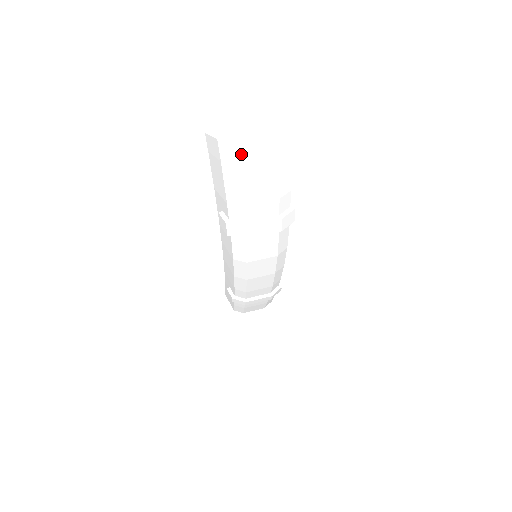
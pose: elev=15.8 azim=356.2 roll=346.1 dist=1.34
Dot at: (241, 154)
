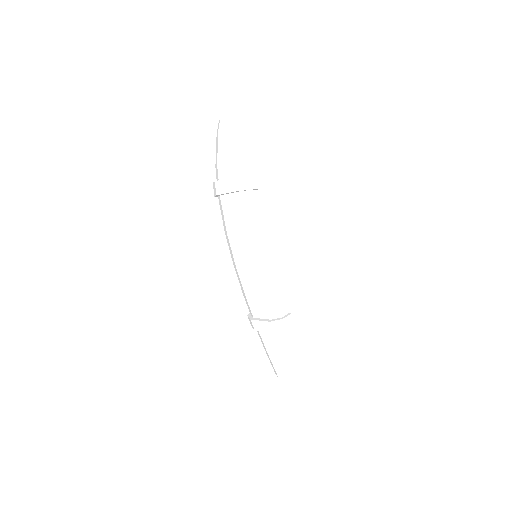
Dot at: (221, 126)
